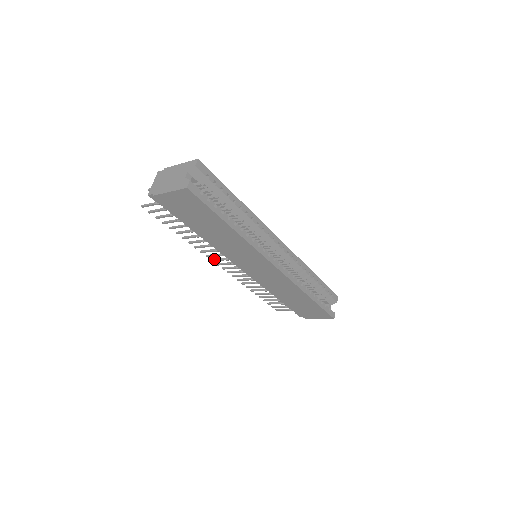
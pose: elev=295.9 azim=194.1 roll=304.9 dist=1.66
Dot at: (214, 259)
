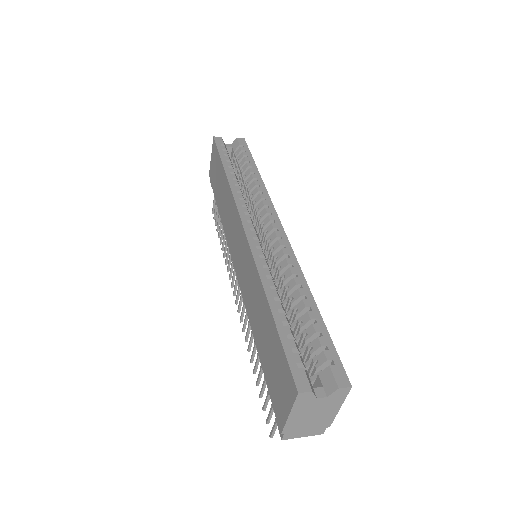
Dot at: (233, 282)
